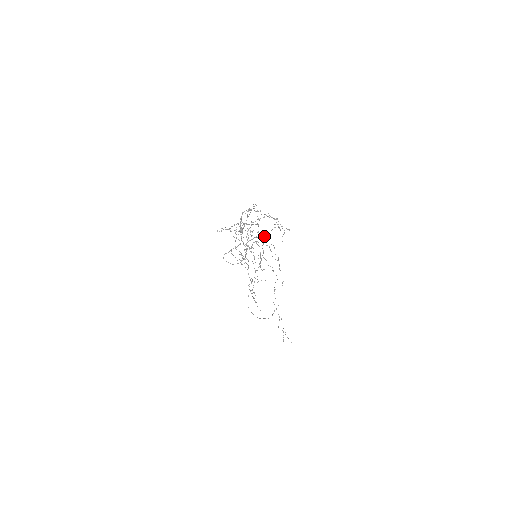
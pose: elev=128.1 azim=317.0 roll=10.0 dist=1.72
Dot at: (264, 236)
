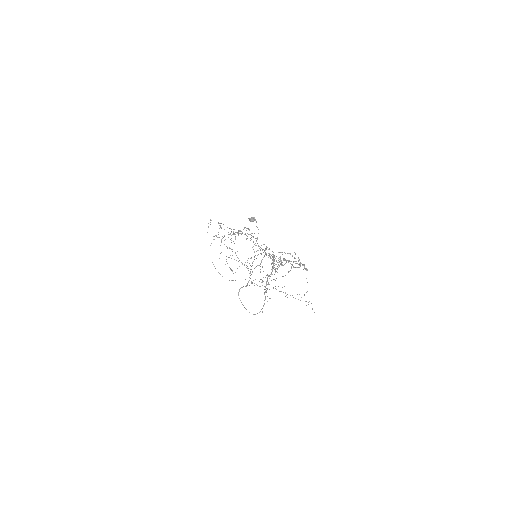
Dot at: occluded
